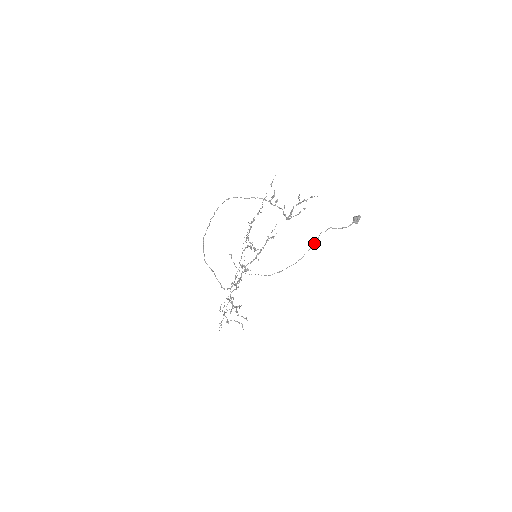
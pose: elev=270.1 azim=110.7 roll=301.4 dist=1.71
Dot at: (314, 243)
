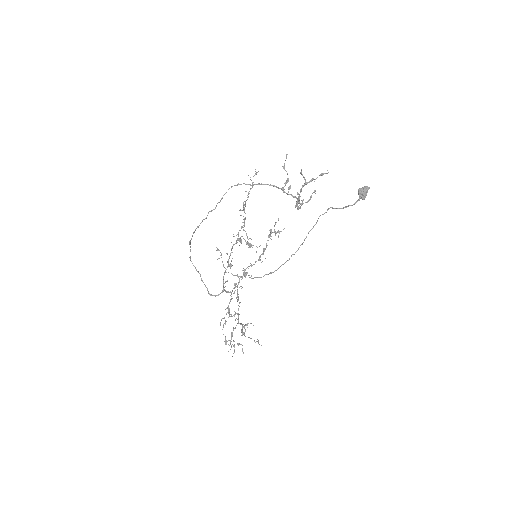
Dot at: (310, 230)
